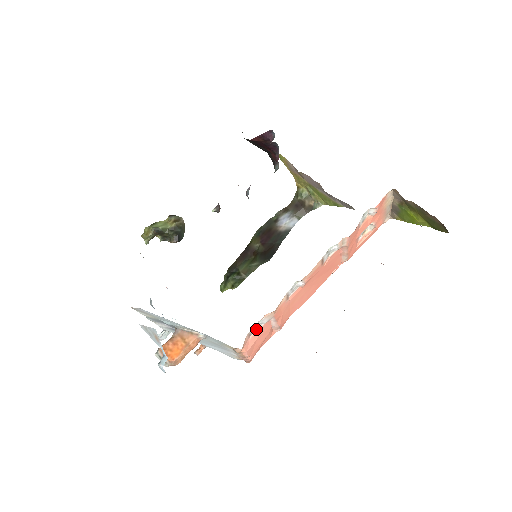
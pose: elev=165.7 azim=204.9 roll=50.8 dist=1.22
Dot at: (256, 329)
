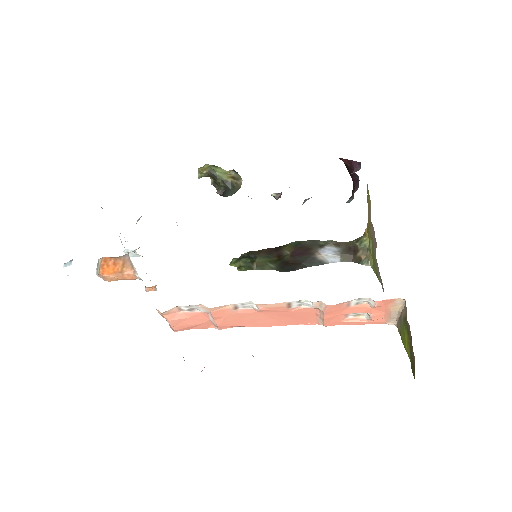
Dot at: (190, 309)
